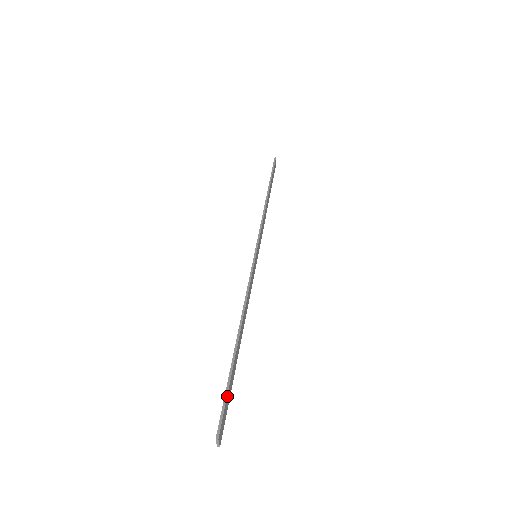
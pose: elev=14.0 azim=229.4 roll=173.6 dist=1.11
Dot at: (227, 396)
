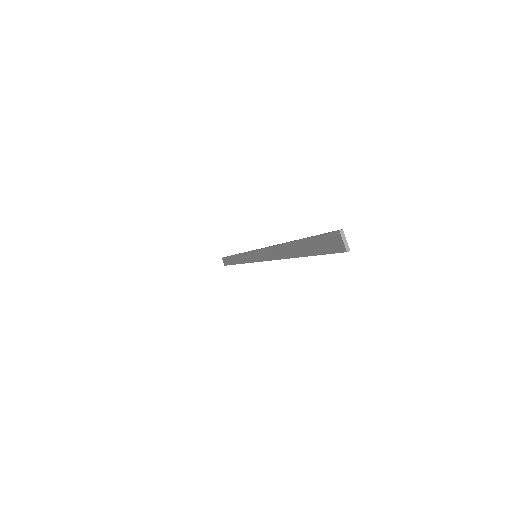
Dot at: (318, 237)
